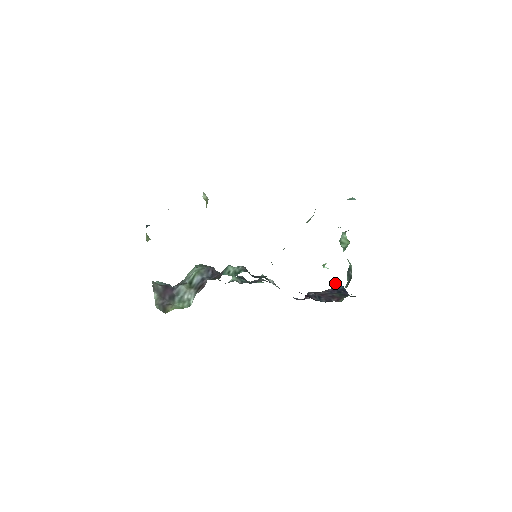
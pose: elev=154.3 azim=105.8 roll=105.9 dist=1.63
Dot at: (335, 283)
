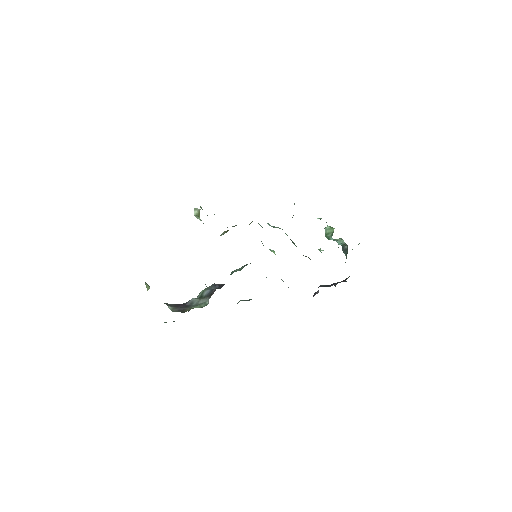
Dot at: occluded
